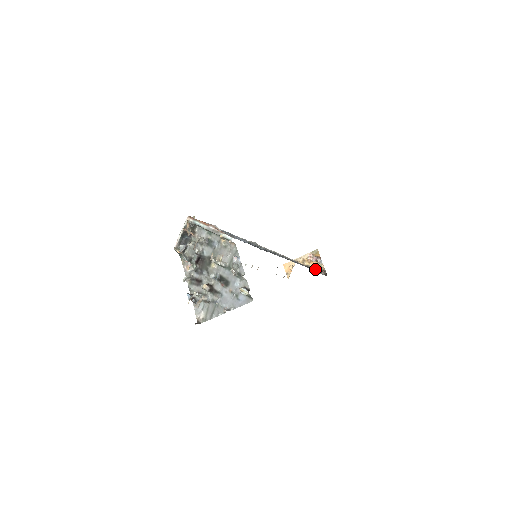
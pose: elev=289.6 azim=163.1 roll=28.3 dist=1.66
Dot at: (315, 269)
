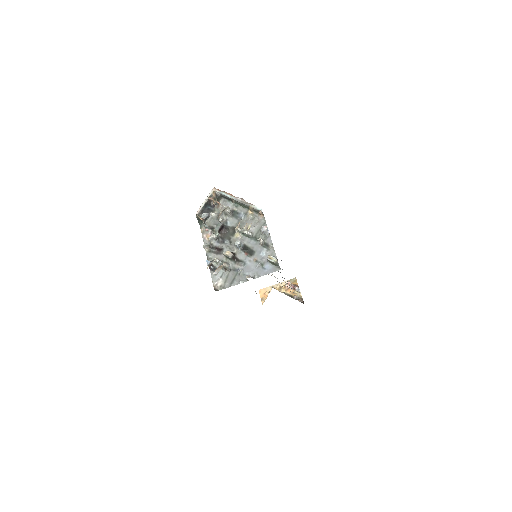
Dot at: (292, 296)
